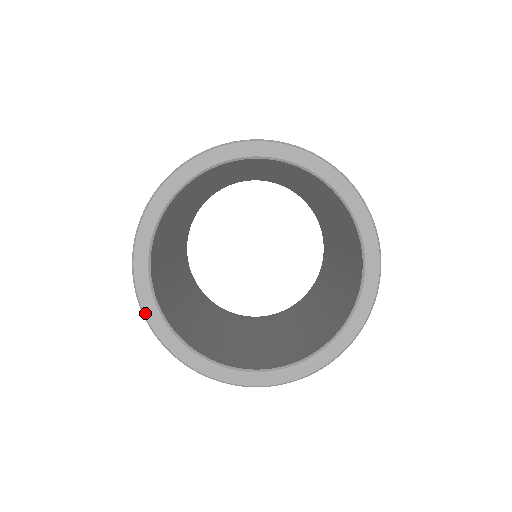
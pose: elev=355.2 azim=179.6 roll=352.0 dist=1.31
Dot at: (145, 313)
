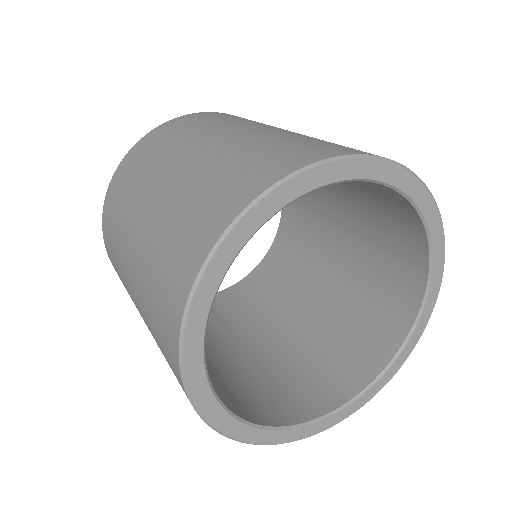
Dot at: (189, 314)
